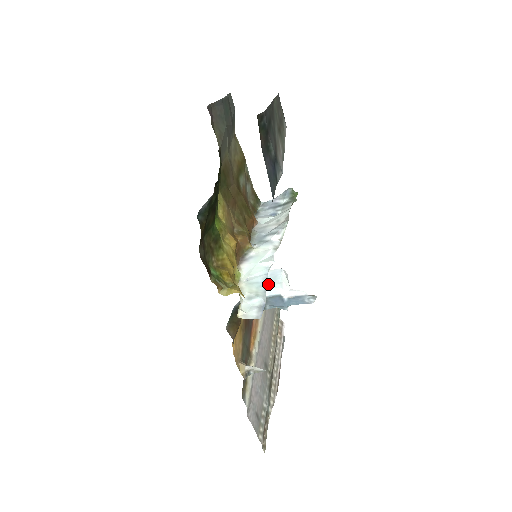
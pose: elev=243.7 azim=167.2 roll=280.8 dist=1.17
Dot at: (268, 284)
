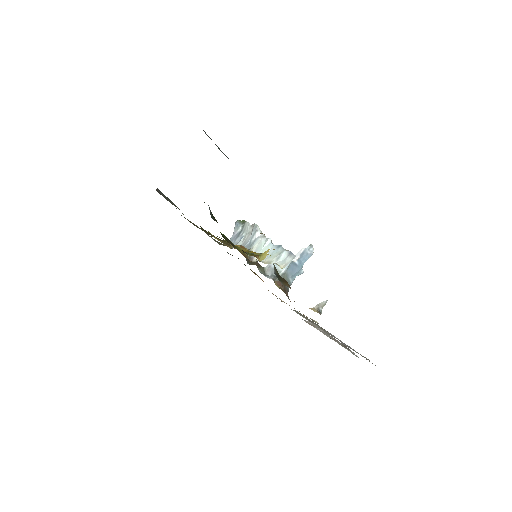
Dot at: (280, 246)
